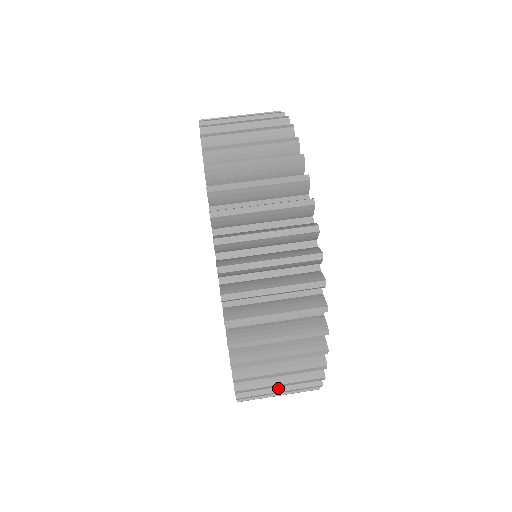
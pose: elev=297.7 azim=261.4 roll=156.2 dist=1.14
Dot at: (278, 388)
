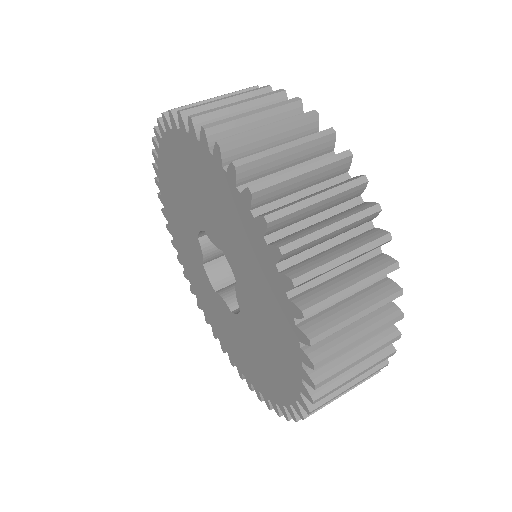
Dot at: (347, 282)
